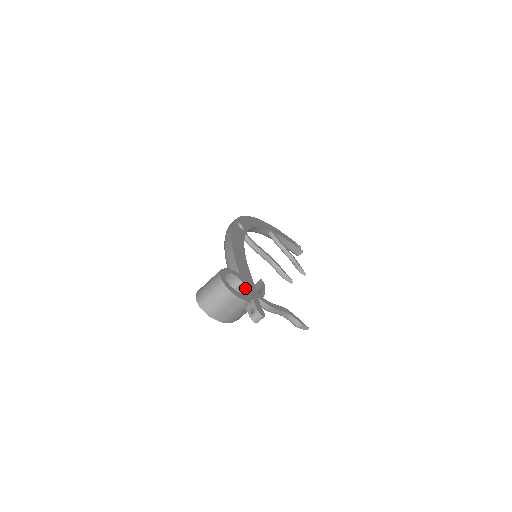
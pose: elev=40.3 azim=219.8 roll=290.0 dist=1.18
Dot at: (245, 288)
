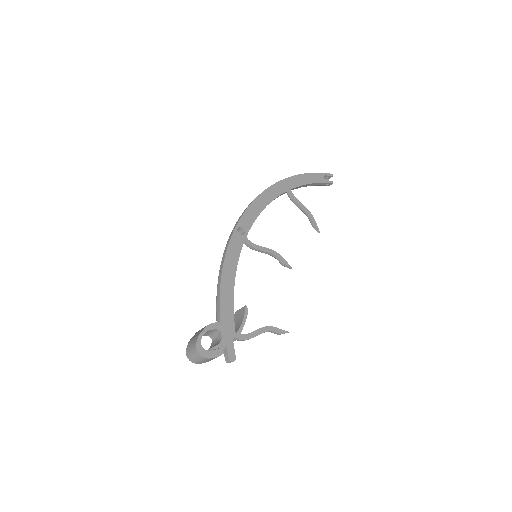
Dot at: (221, 338)
